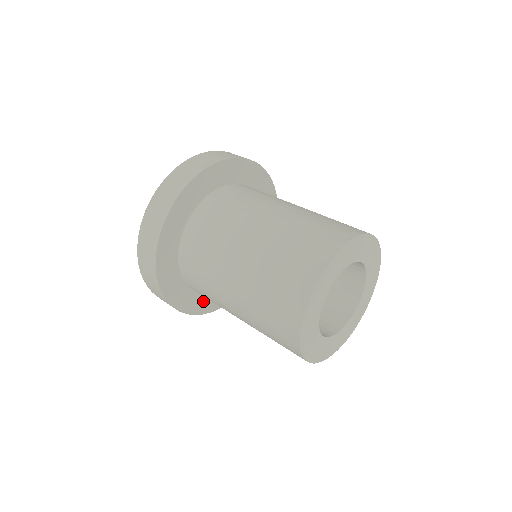
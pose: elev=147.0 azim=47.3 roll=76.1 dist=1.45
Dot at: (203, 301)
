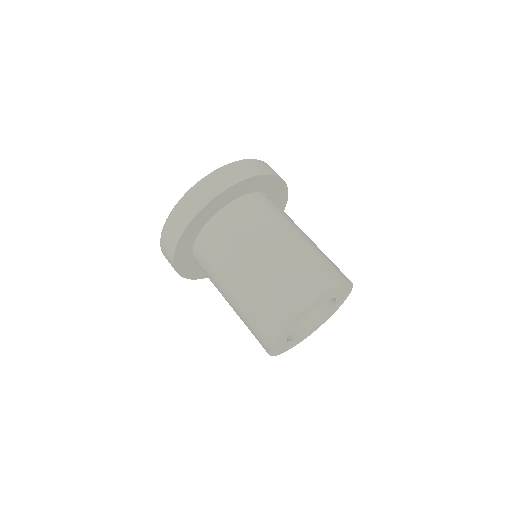
Dot at: occluded
